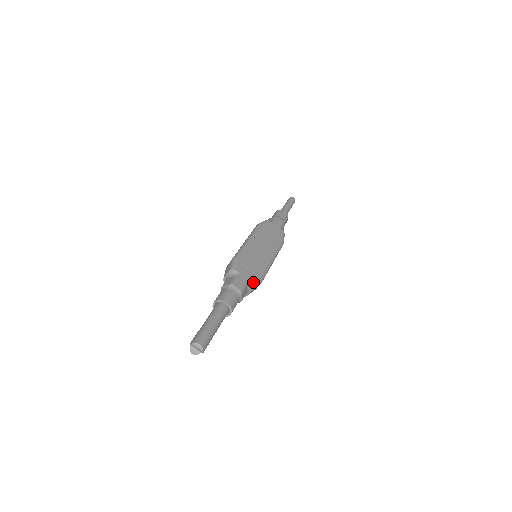
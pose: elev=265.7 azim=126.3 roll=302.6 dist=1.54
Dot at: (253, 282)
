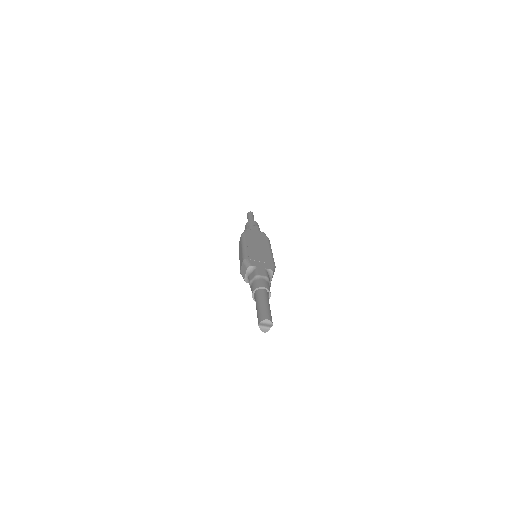
Dot at: (270, 269)
